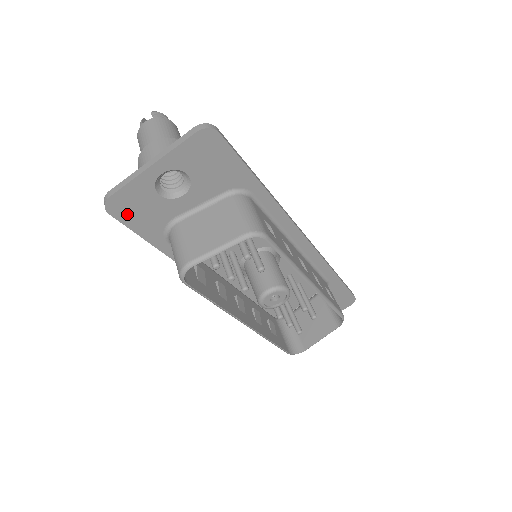
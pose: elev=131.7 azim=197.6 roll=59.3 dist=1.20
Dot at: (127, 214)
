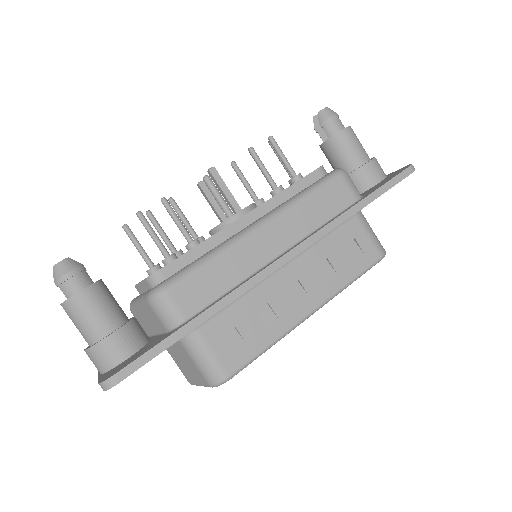
Dot at: occluded
